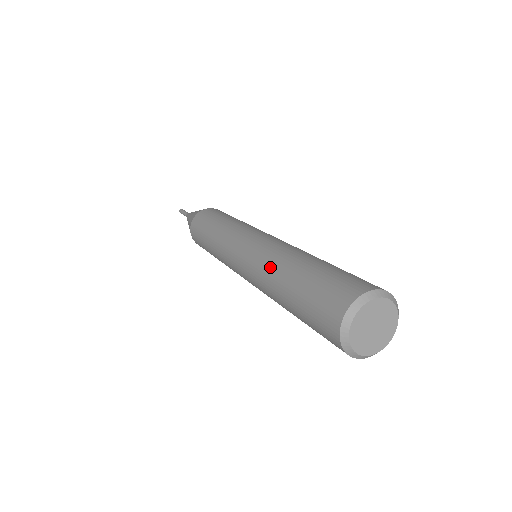
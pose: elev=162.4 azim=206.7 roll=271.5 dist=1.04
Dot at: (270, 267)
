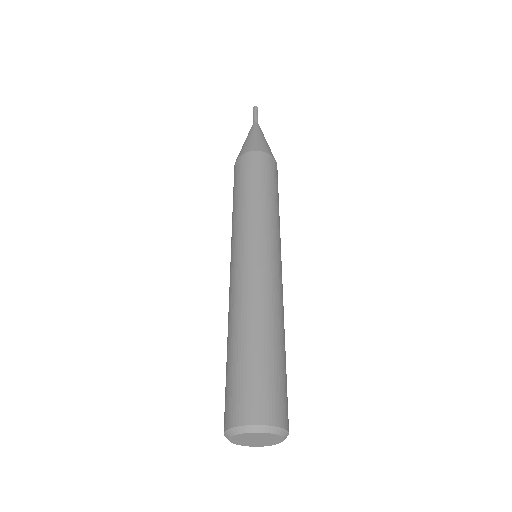
Dot at: (228, 318)
